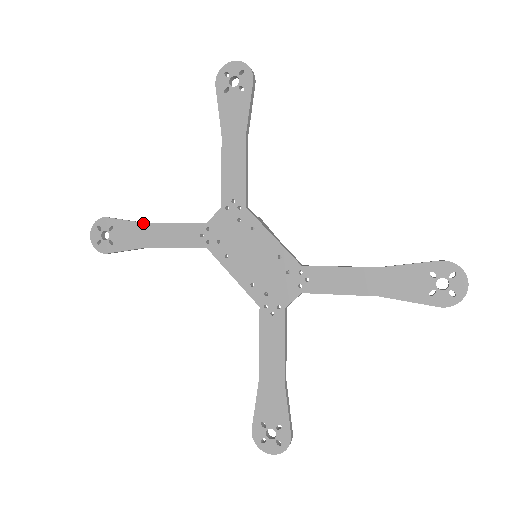
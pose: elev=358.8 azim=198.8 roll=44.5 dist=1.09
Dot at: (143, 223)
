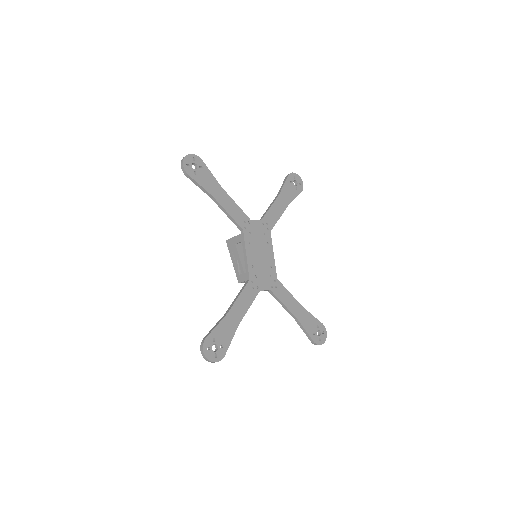
Dot at: (220, 185)
